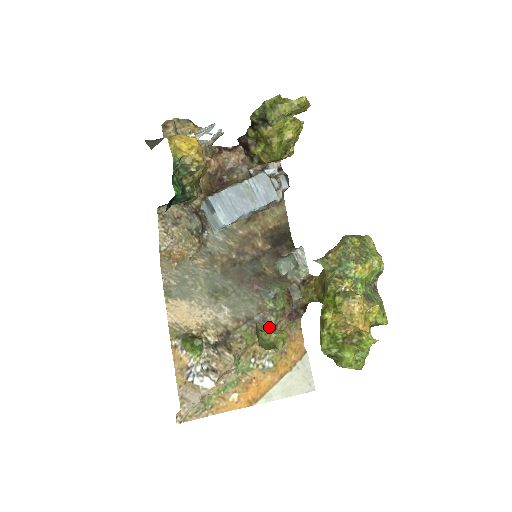
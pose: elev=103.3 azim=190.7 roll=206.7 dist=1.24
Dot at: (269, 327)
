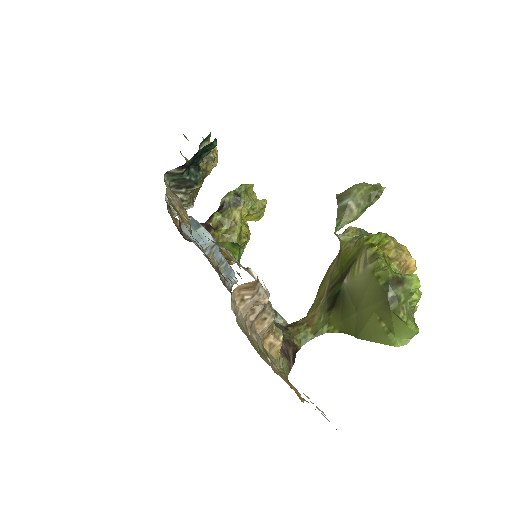
Dot at: occluded
